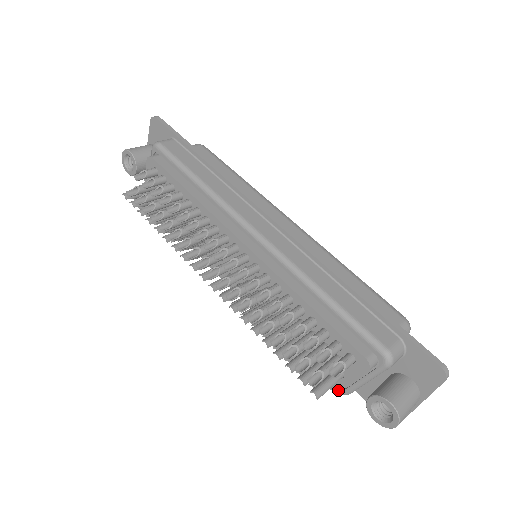
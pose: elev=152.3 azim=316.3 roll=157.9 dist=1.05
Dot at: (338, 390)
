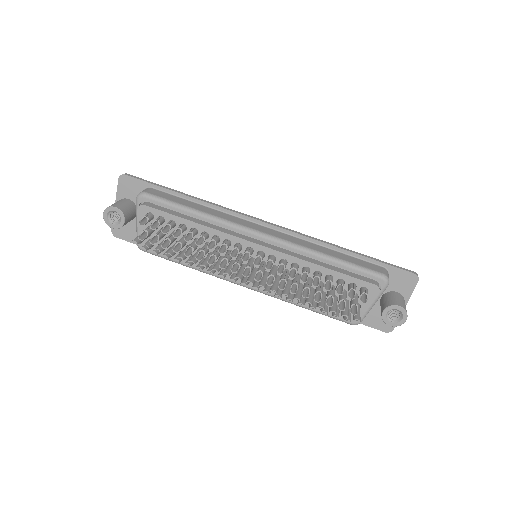
Dot at: occluded
